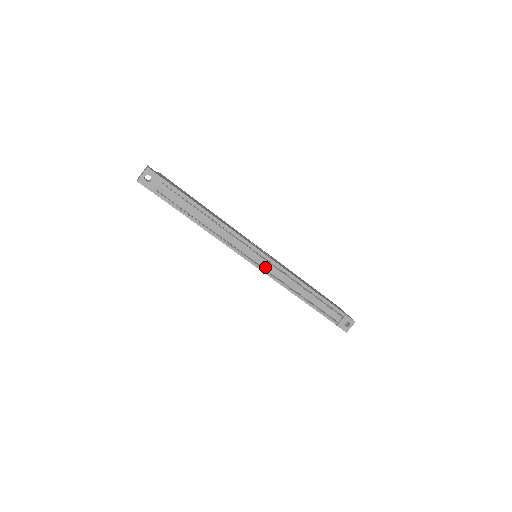
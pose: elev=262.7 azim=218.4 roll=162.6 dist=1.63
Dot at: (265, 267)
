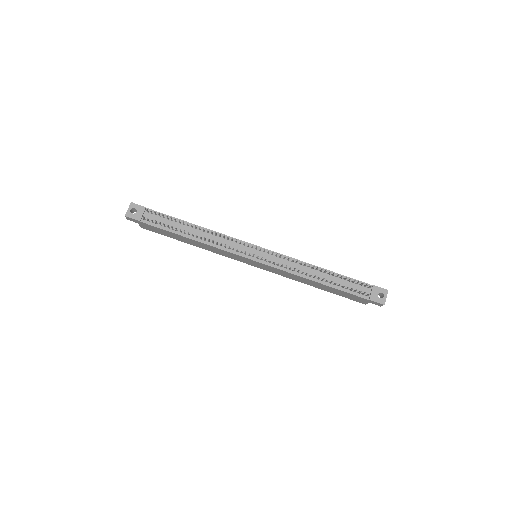
Dot at: occluded
